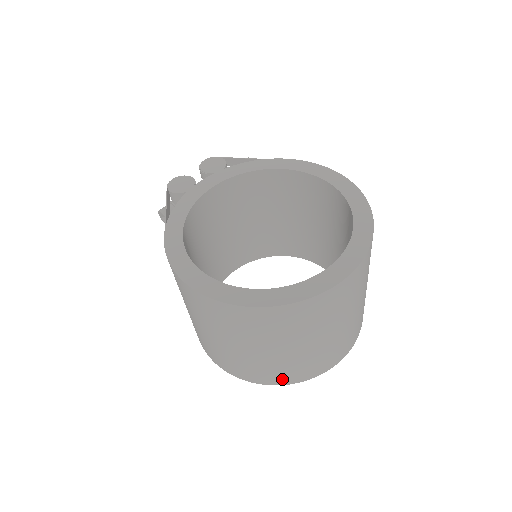
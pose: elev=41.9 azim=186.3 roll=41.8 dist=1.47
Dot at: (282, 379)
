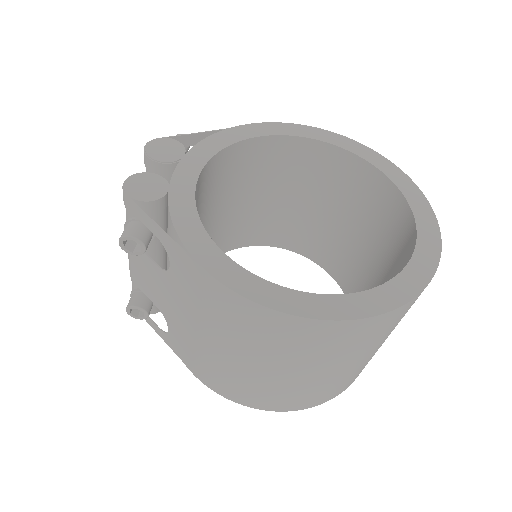
Dot at: (350, 383)
